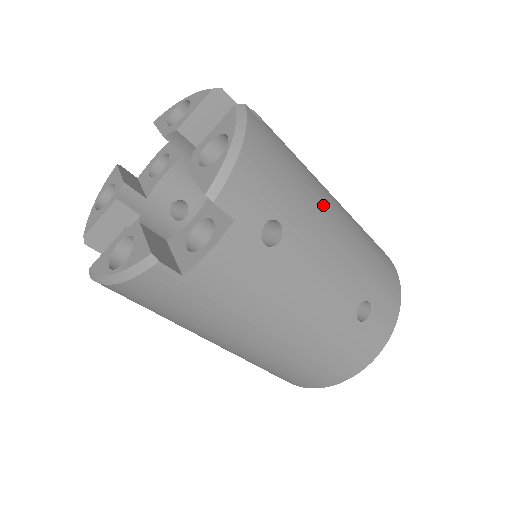
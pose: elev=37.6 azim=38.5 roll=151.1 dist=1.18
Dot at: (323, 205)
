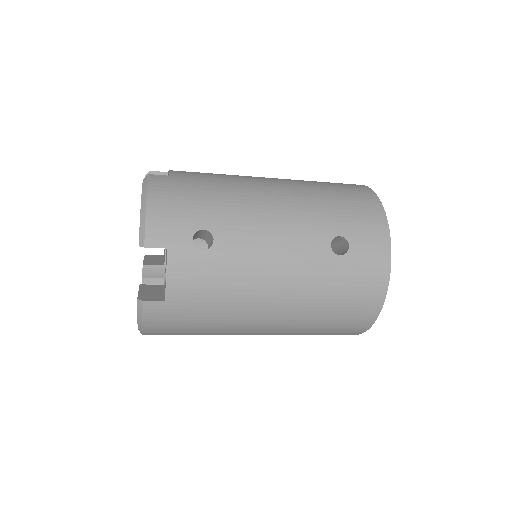
Dot at: (247, 195)
